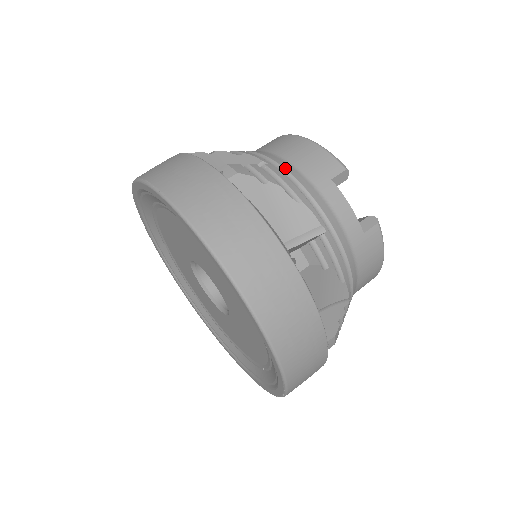
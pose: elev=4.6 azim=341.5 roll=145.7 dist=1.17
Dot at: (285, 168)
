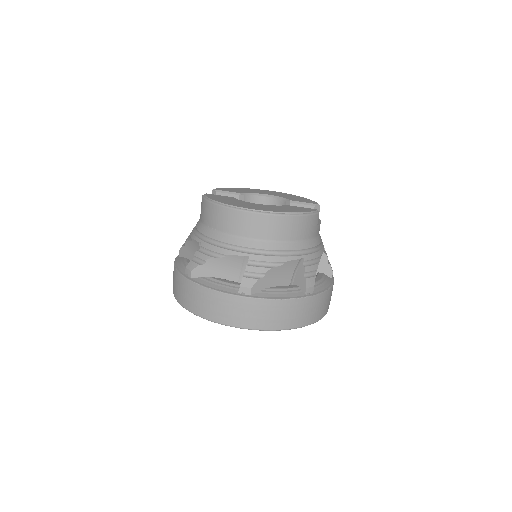
Dot at: (306, 248)
